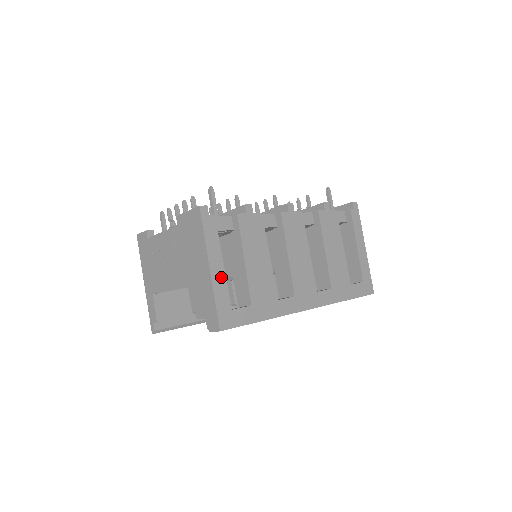
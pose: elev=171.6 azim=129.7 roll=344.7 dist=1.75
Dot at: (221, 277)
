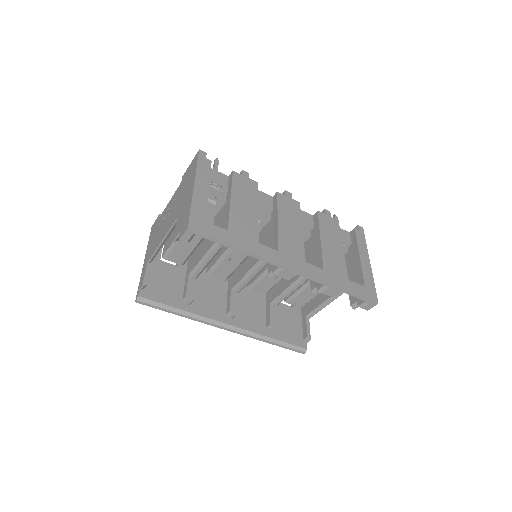
Dot at: (203, 196)
